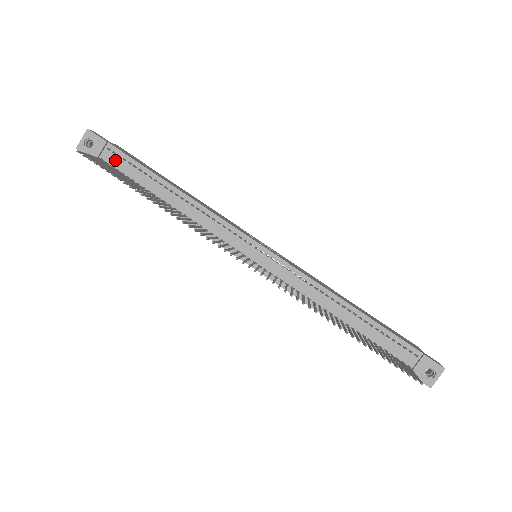
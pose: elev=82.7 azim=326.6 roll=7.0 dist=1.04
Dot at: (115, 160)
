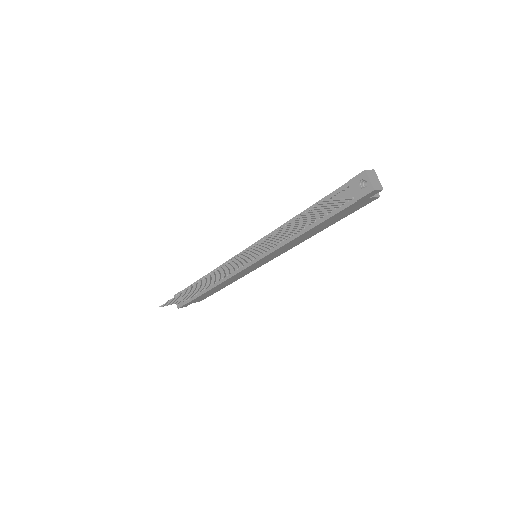
Dot at: occluded
